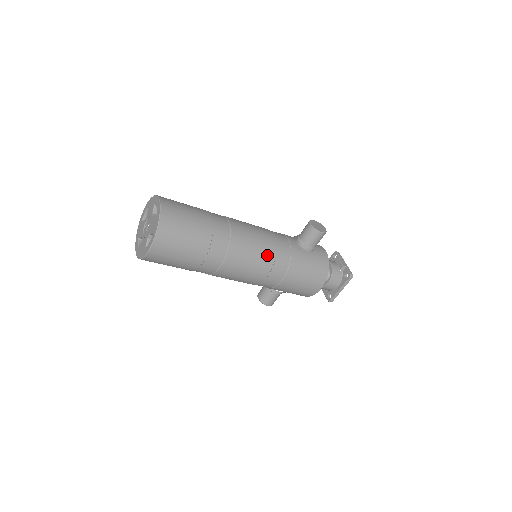
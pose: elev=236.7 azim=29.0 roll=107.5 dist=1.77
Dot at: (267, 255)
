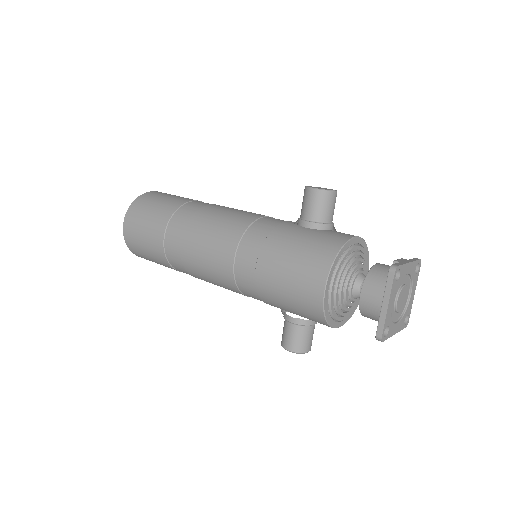
Dot at: (233, 230)
